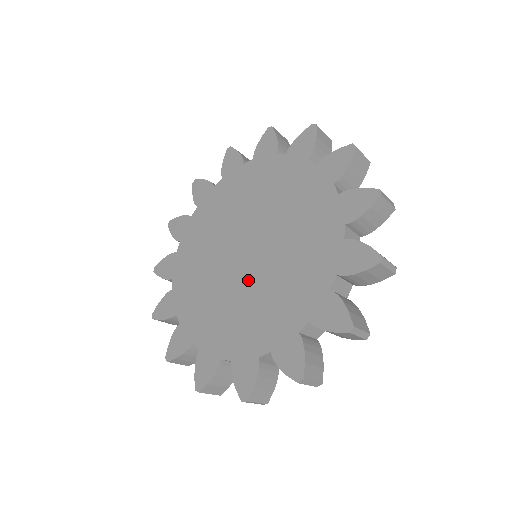
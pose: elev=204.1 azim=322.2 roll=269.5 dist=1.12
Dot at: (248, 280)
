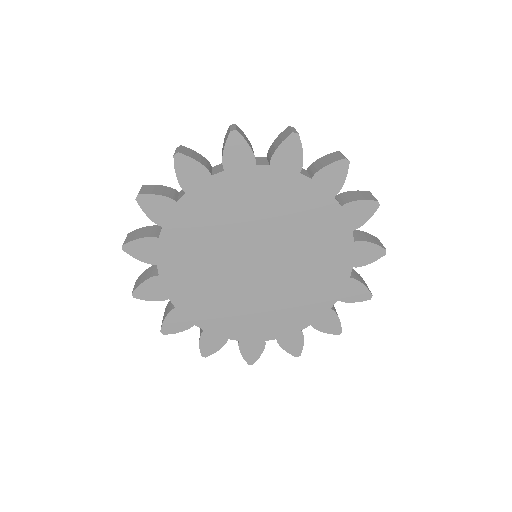
Dot at: (279, 278)
